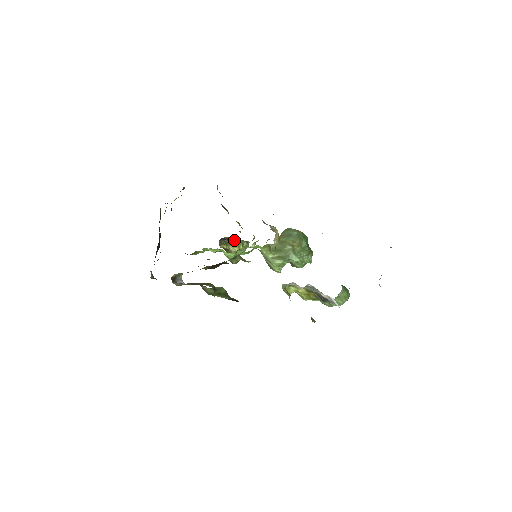
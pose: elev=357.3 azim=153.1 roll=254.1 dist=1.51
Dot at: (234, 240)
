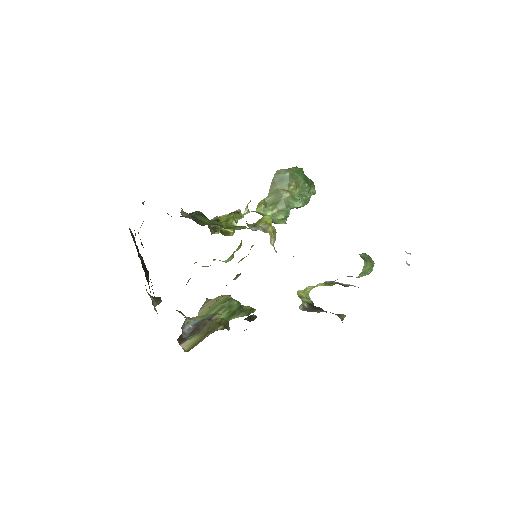
Dot at: (223, 216)
